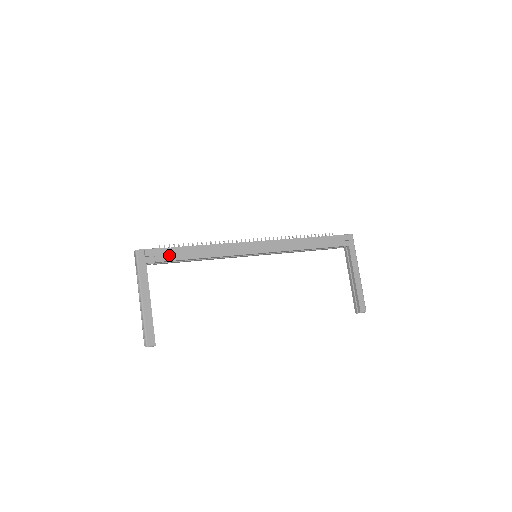
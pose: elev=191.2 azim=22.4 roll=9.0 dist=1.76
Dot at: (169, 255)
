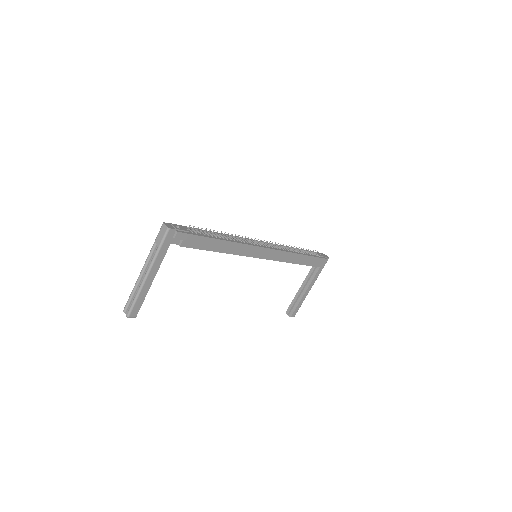
Dot at: (195, 243)
